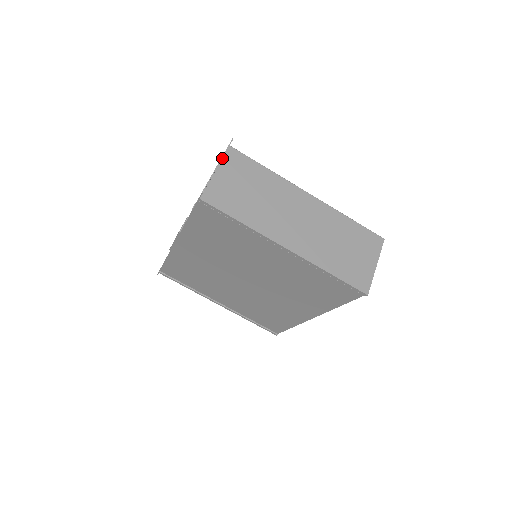
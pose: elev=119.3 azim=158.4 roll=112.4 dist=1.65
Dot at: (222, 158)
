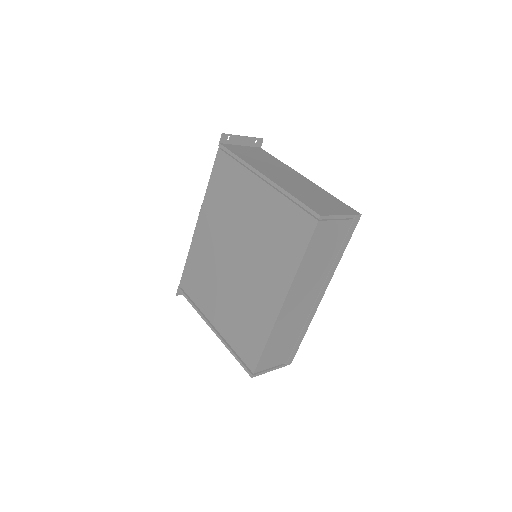
Dot at: (250, 146)
